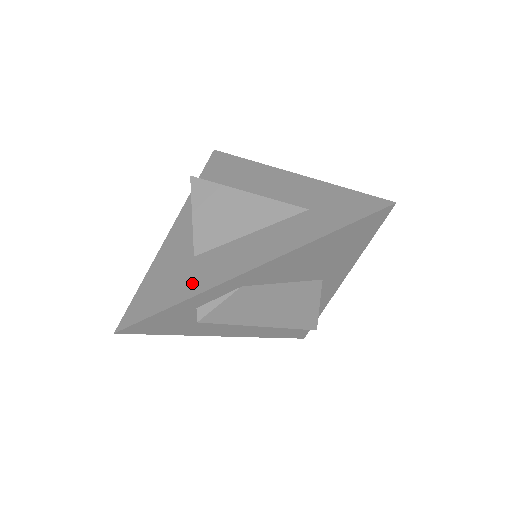
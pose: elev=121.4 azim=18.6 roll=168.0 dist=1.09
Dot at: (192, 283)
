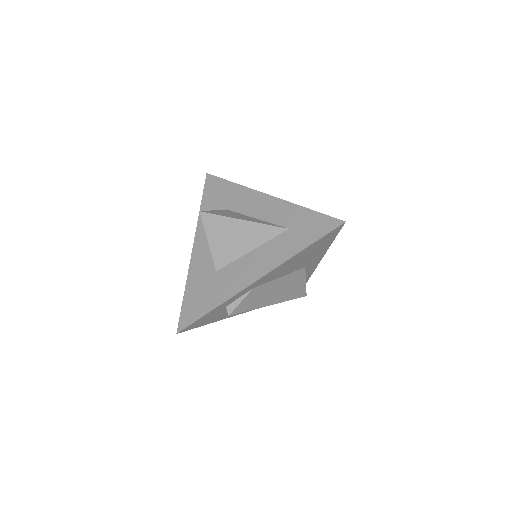
Dot at: (220, 292)
